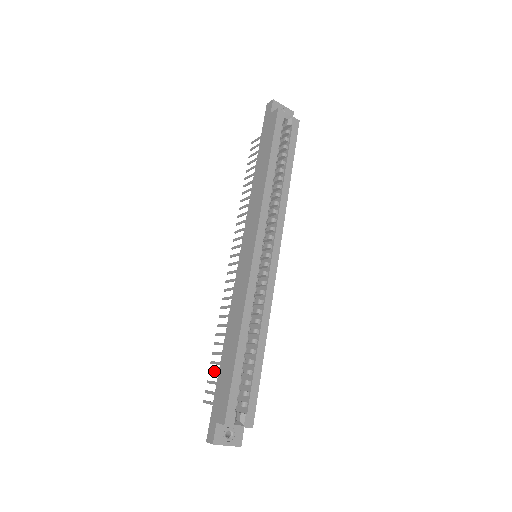
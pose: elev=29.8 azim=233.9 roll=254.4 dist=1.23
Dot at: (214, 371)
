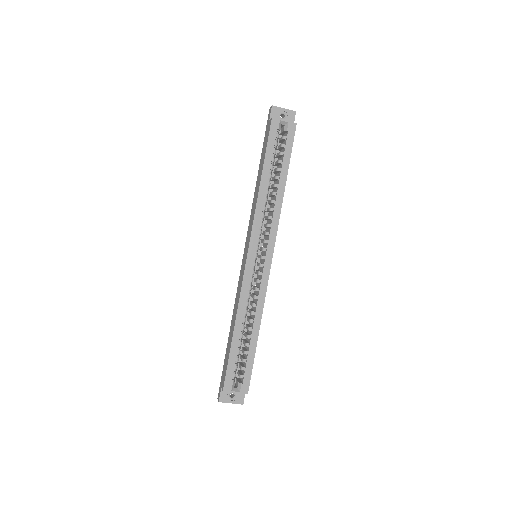
Dot at: occluded
